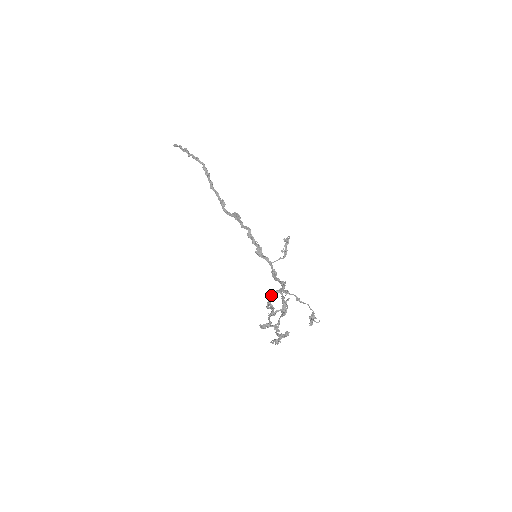
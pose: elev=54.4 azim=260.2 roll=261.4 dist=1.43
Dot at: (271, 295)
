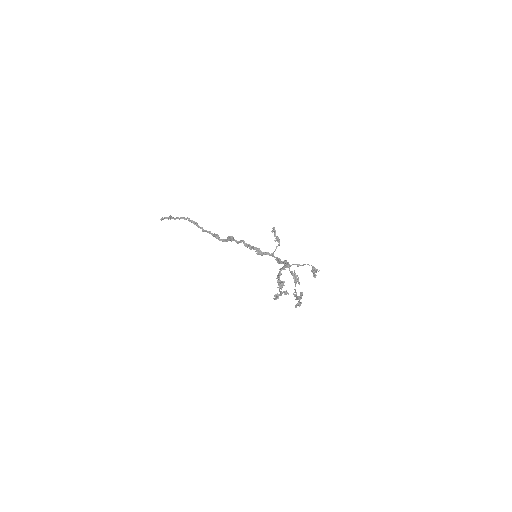
Dot at: (278, 275)
